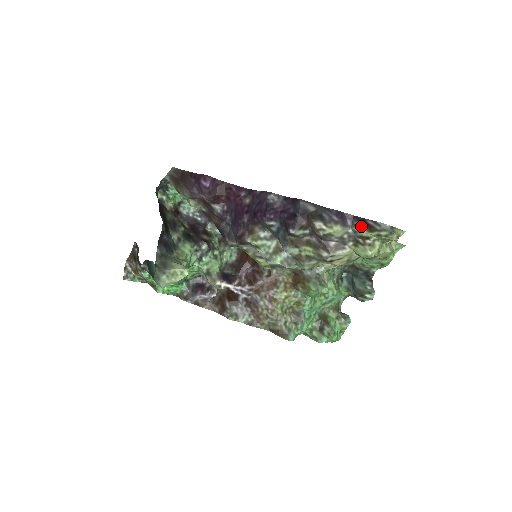
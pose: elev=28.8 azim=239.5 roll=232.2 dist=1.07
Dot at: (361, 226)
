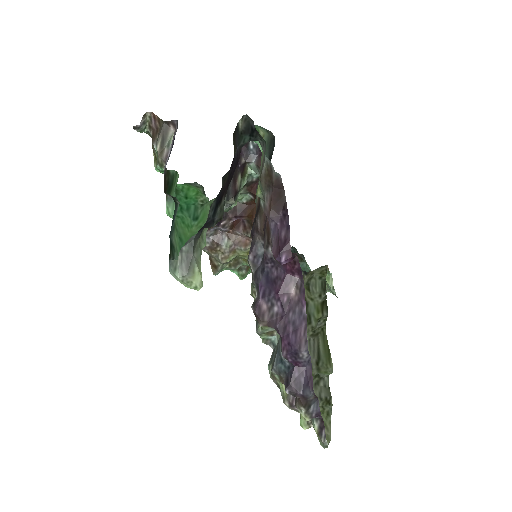
Dot at: (318, 426)
